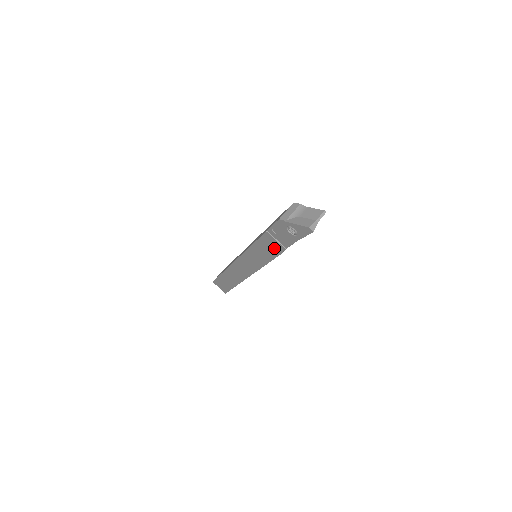
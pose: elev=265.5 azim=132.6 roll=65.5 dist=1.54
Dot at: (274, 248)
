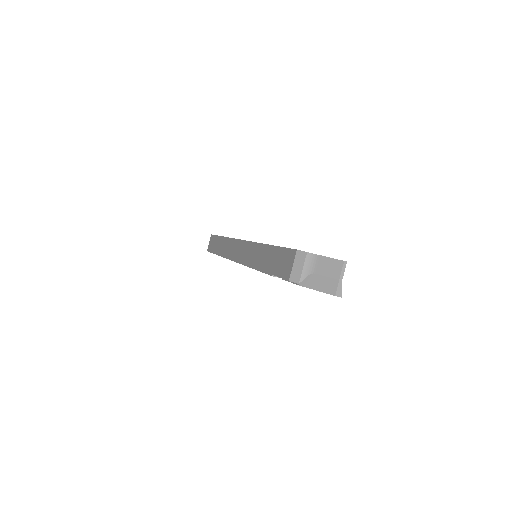
Dot at: occluded
